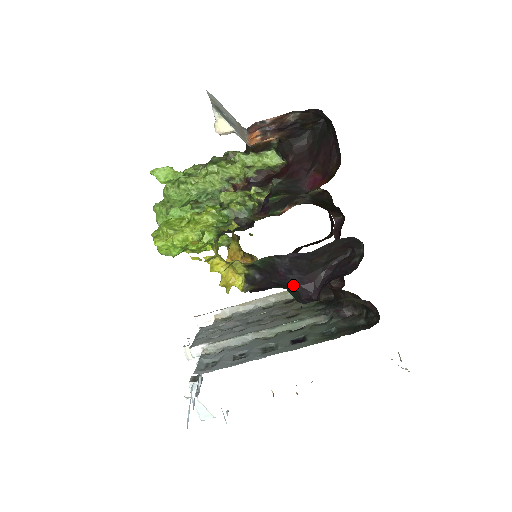
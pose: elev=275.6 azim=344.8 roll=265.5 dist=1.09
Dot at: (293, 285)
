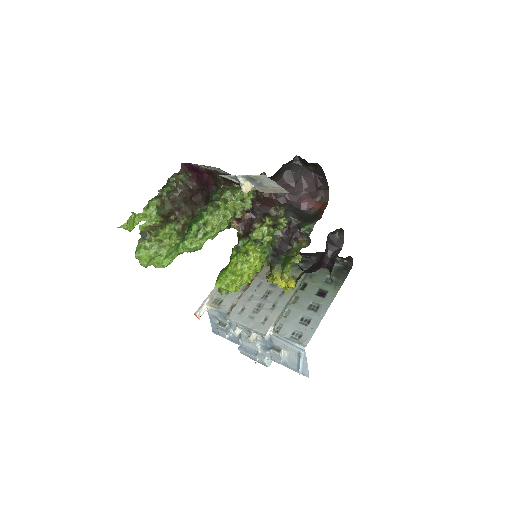
Dot at: (316, 268)
